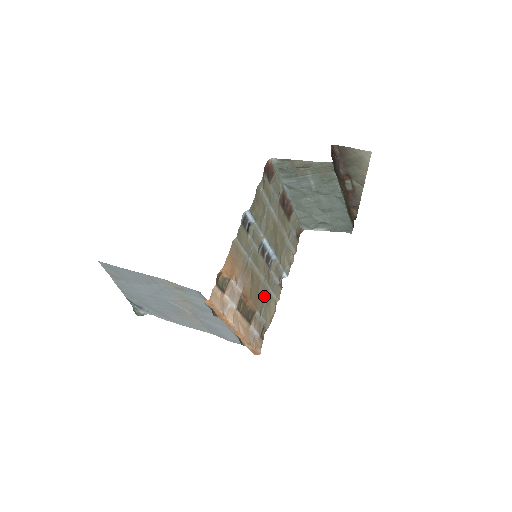
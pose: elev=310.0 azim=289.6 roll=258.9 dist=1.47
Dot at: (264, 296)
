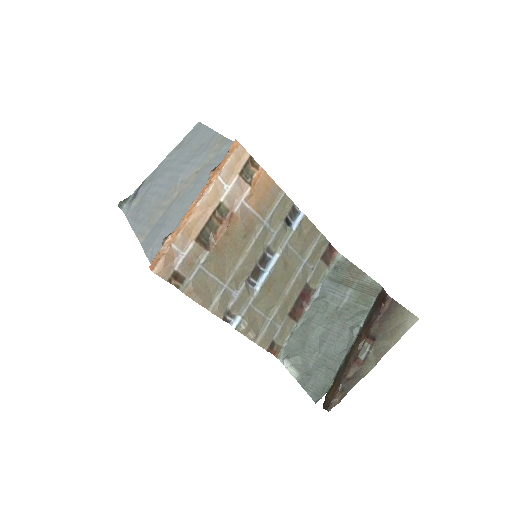
Dot at: (221, 271)
